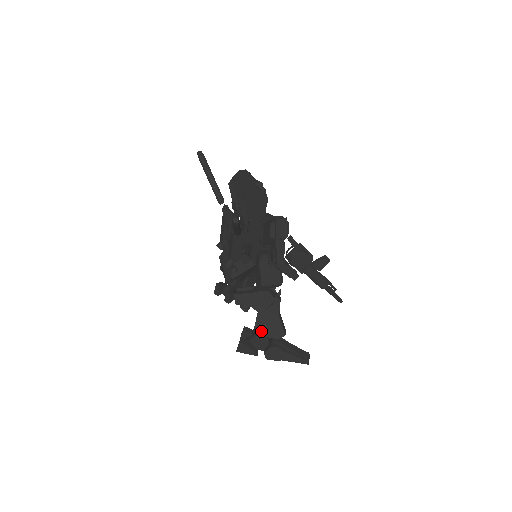
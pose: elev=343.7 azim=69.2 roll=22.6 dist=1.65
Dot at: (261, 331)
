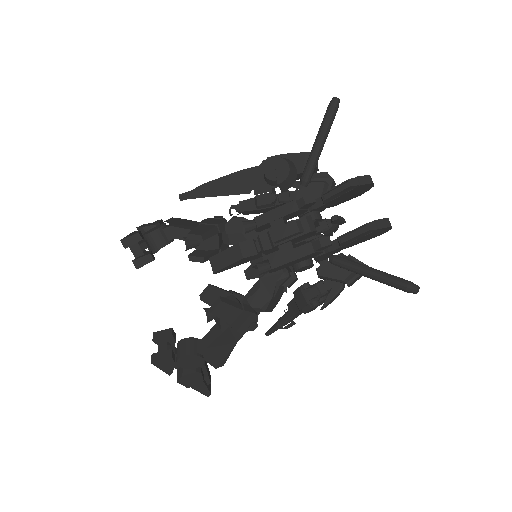
Dot at: (209, 354)
